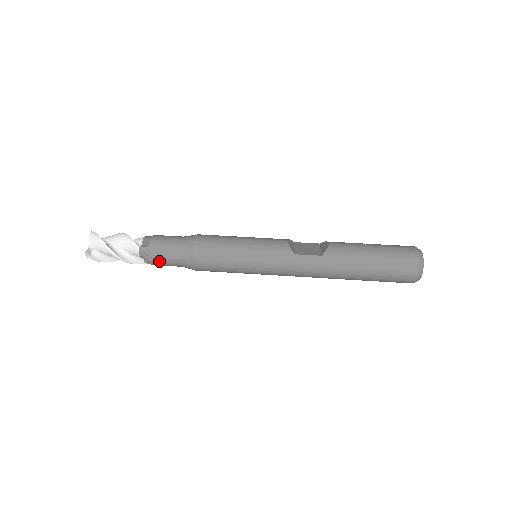
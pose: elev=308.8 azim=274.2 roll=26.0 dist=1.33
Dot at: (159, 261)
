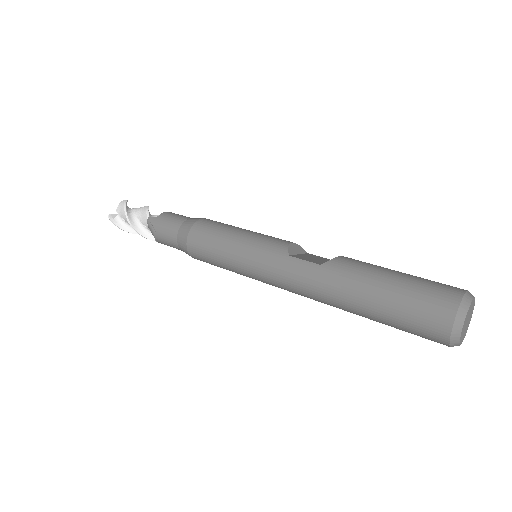
Dot at: (161, 236)
